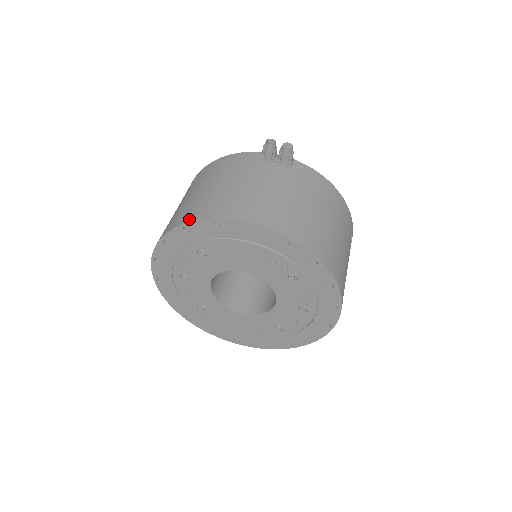
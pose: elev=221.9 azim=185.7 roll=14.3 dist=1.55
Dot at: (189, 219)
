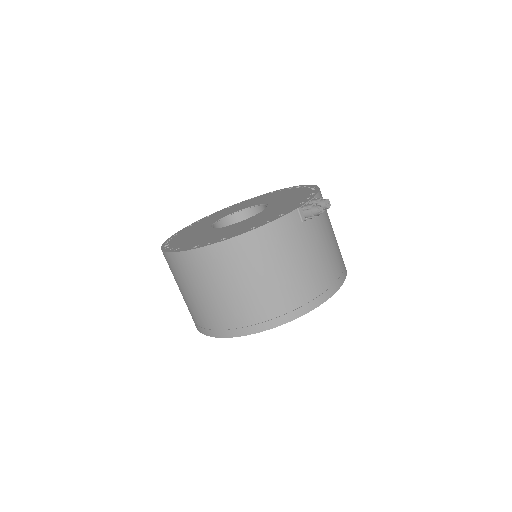
Dot at: (295, 316)
